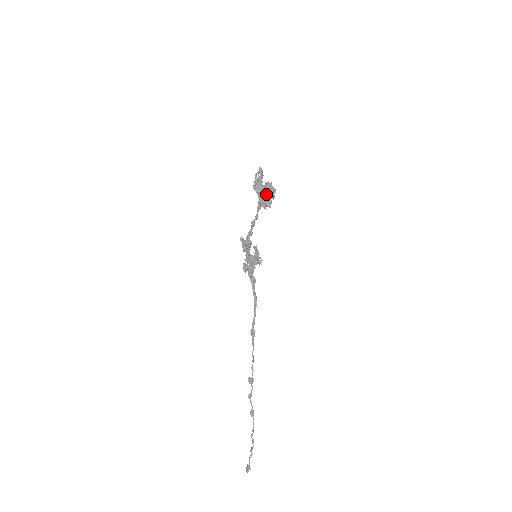
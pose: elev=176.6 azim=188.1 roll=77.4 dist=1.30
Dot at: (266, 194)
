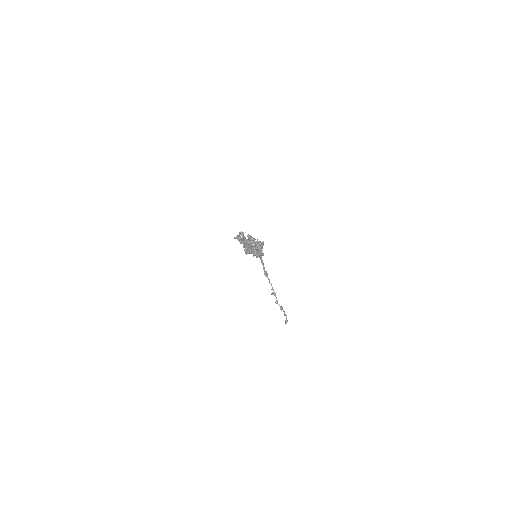
Dot at: (257, 251)
